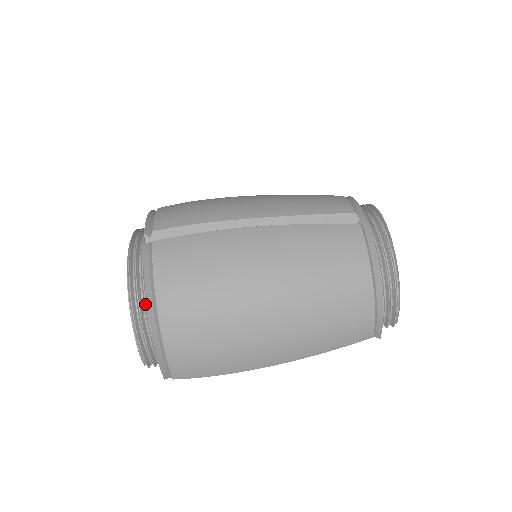
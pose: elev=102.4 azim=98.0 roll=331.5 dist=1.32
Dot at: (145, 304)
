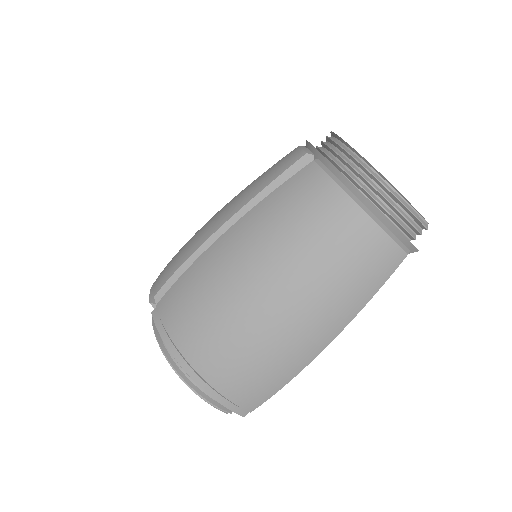
Dot at: occluded
